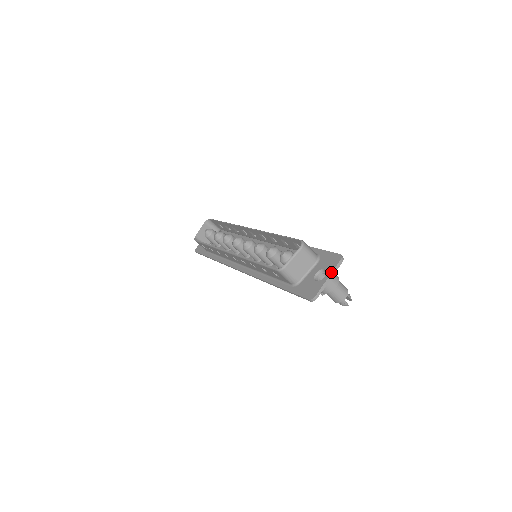
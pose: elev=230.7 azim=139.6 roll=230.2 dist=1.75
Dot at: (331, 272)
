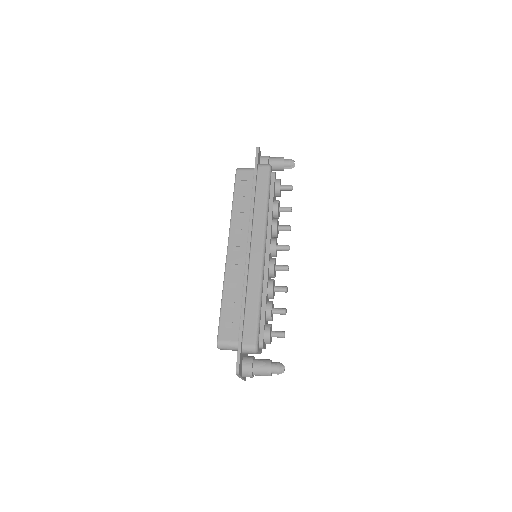
Dot at: (238, 376)
